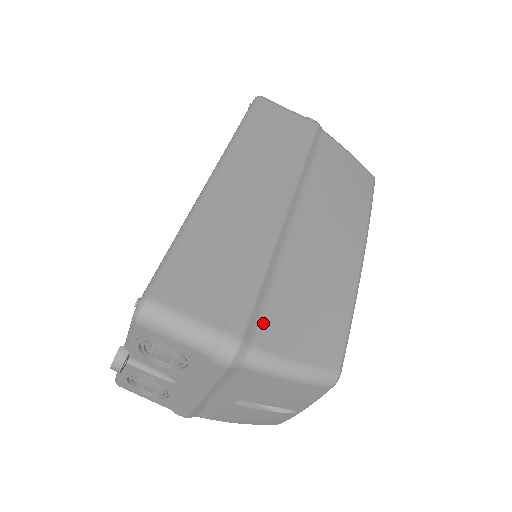
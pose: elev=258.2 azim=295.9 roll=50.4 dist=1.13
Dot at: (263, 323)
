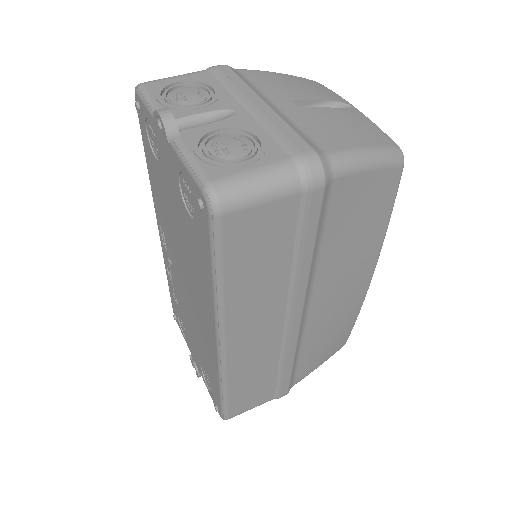
Dot at: occluded
